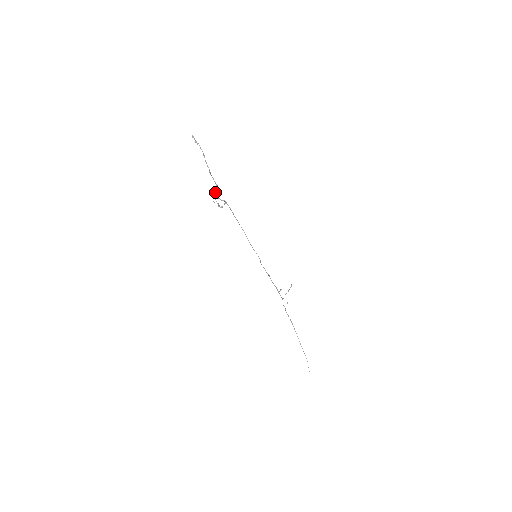
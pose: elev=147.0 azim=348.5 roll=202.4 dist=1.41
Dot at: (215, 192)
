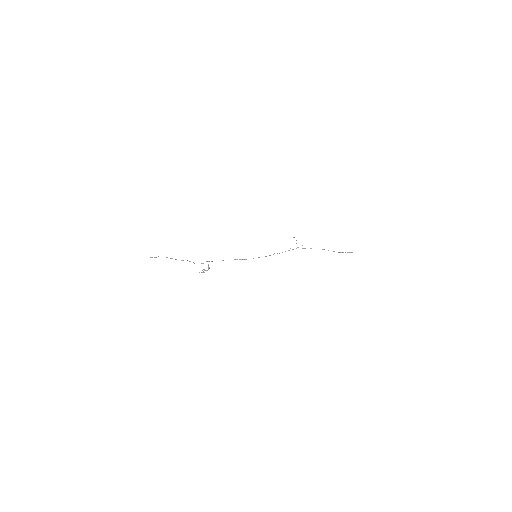
Dot at: occluded
